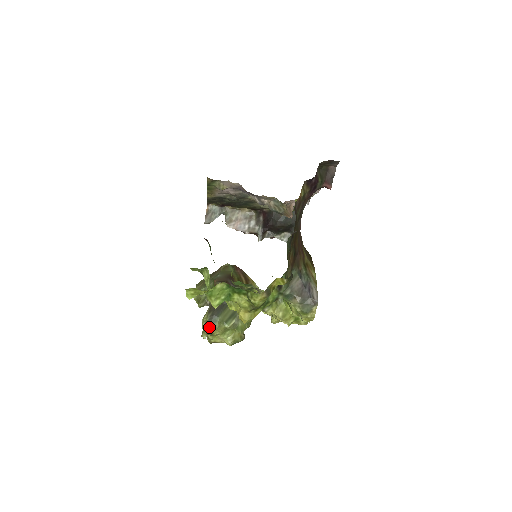
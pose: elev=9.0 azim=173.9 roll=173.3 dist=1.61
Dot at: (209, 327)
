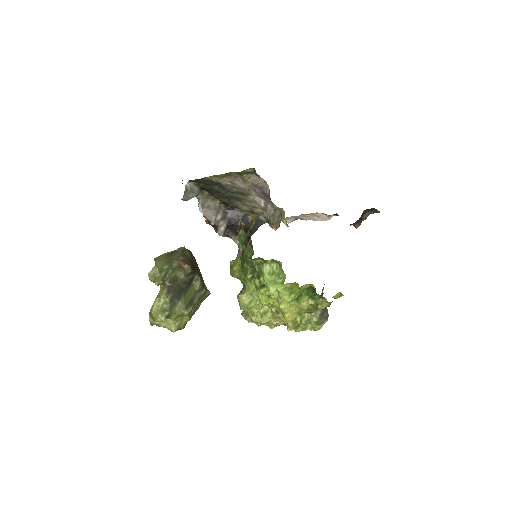
Dot at: (169, 309)
